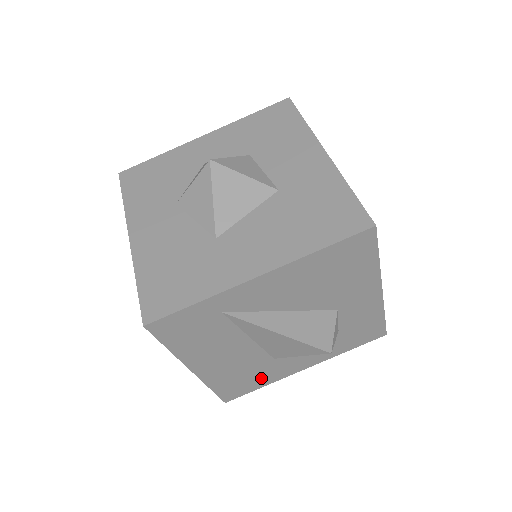
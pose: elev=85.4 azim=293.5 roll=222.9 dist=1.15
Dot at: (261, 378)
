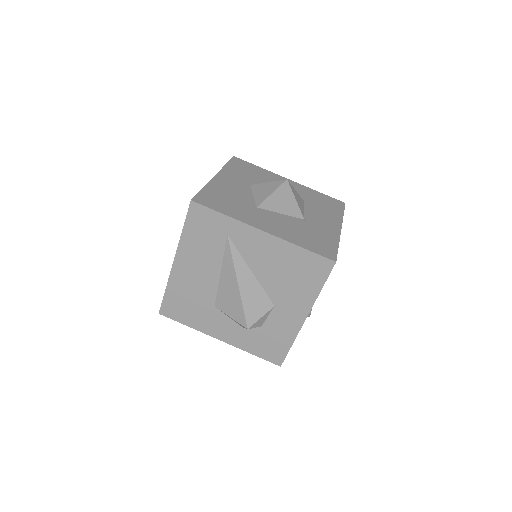
Dot at: (194, 316)
